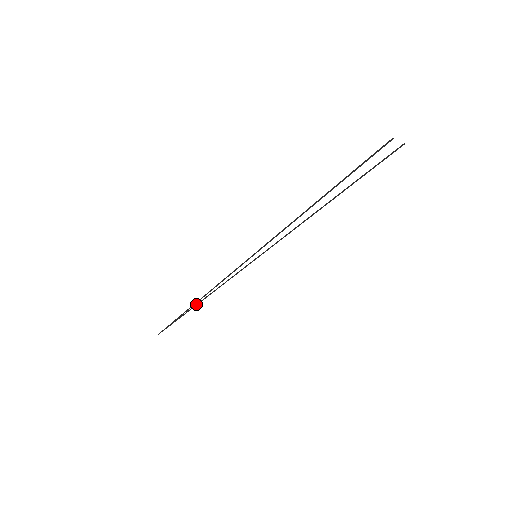
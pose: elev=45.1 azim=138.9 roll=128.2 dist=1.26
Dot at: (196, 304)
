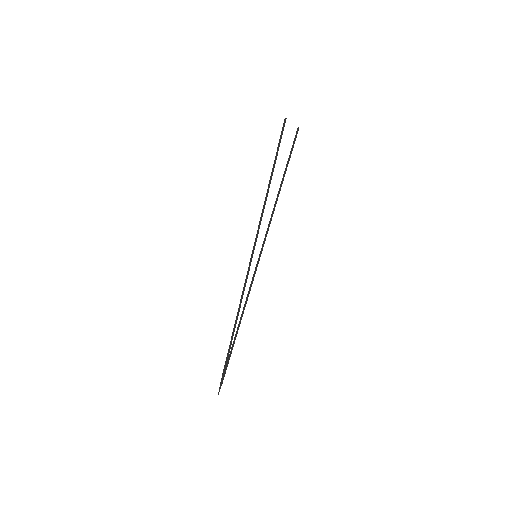
Dot at: (235, 336)
